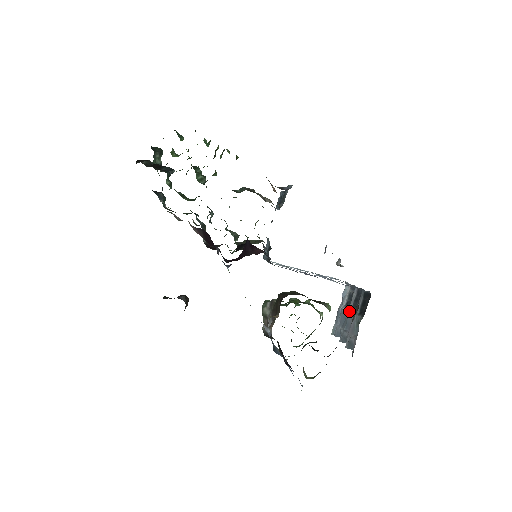
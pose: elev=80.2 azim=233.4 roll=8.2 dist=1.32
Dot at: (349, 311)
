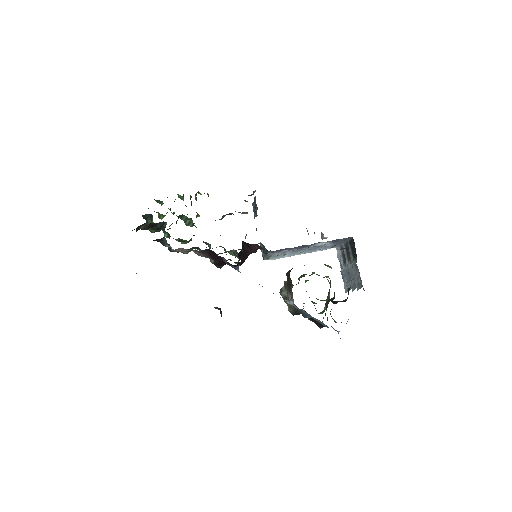
Dot at: (347, 264)
